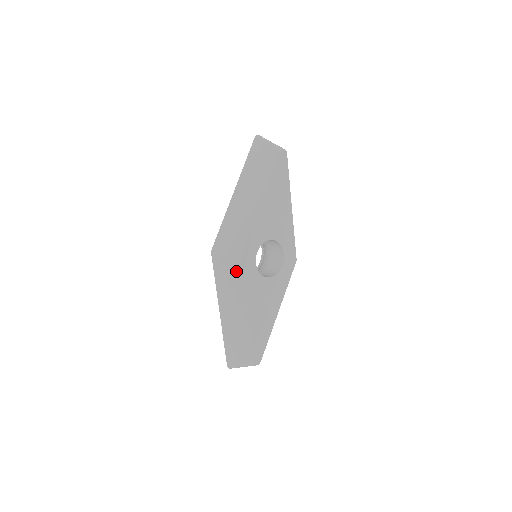
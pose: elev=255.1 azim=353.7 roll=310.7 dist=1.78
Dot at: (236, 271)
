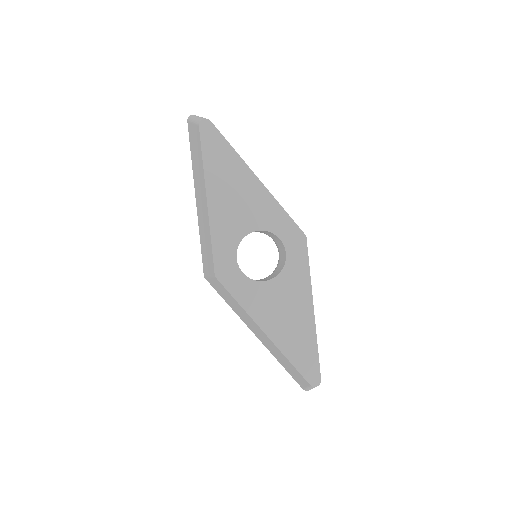
Dot at: (226, 292)
